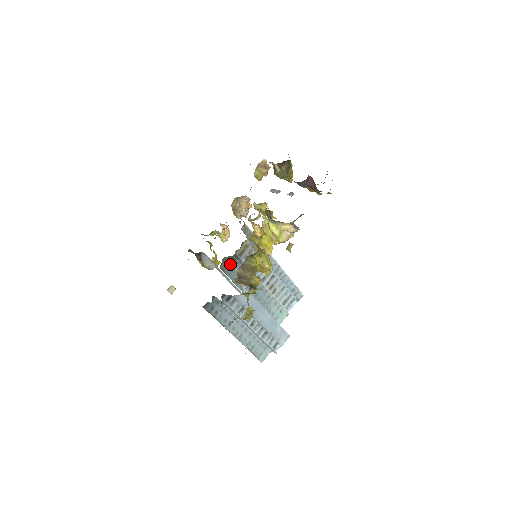
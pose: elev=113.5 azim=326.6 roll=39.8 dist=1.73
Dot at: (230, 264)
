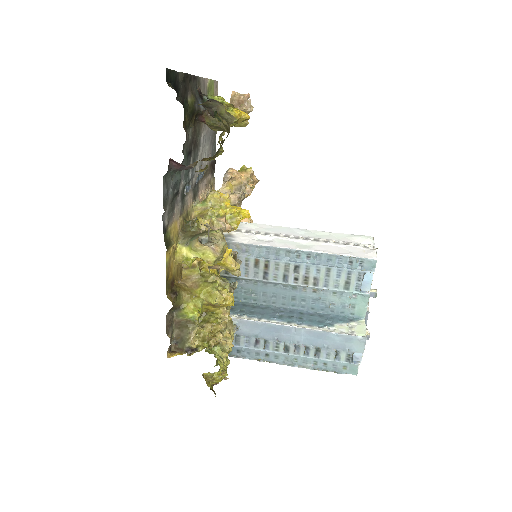
Dot at: occluded
